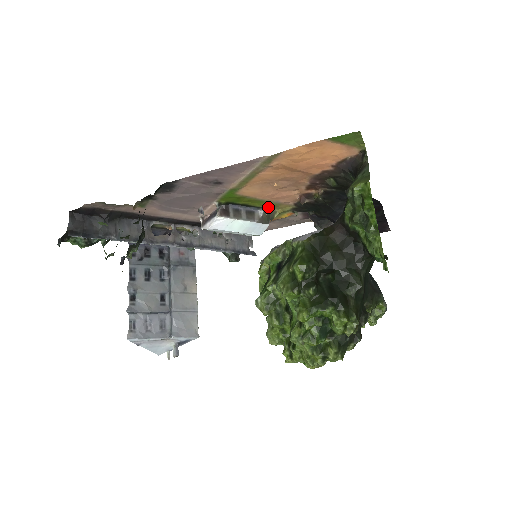
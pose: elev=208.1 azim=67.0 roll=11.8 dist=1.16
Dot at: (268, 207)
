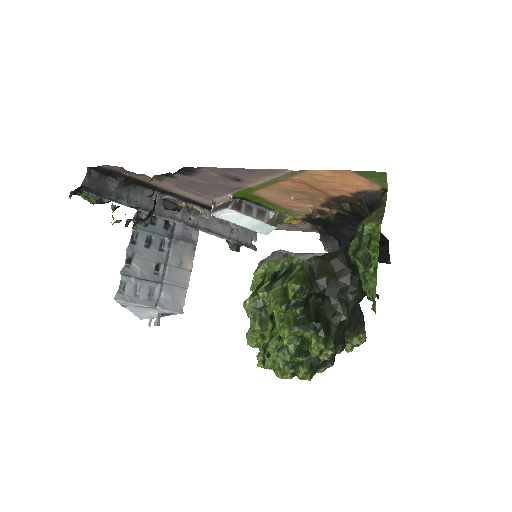
Dot at: (280, 211)
